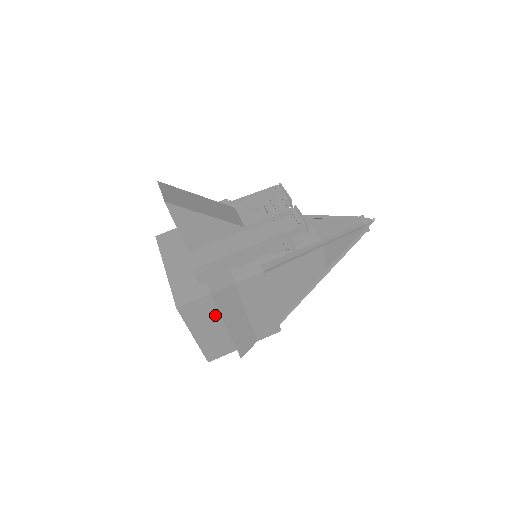
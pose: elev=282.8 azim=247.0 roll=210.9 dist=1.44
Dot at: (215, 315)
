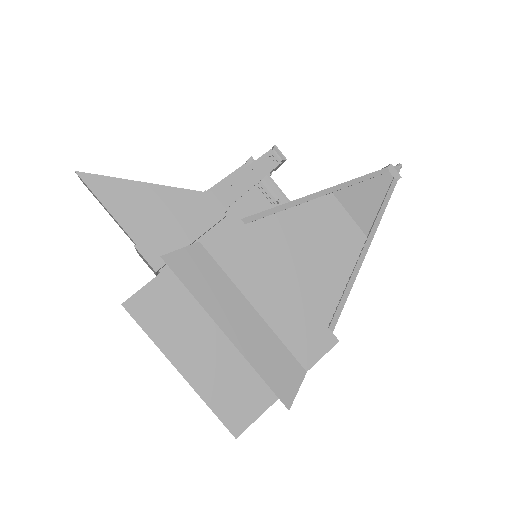
Dot at: (196, 314)
